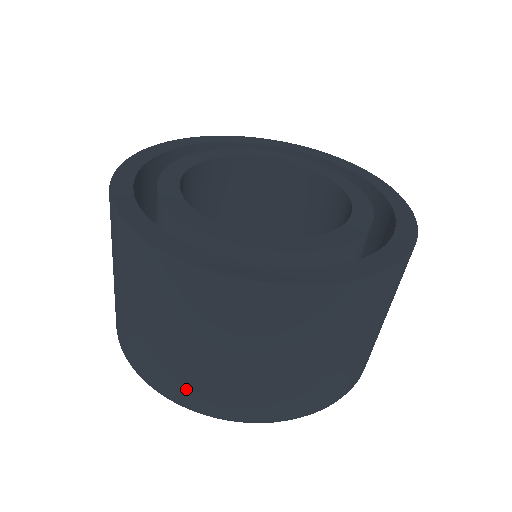
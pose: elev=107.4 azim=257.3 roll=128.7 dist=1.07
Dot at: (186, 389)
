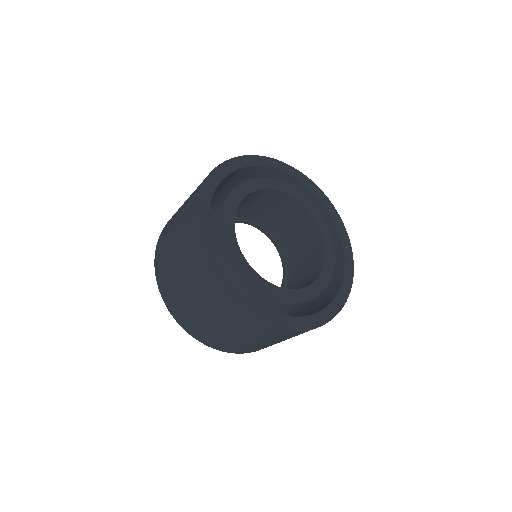
Dot at: (167, 291)
